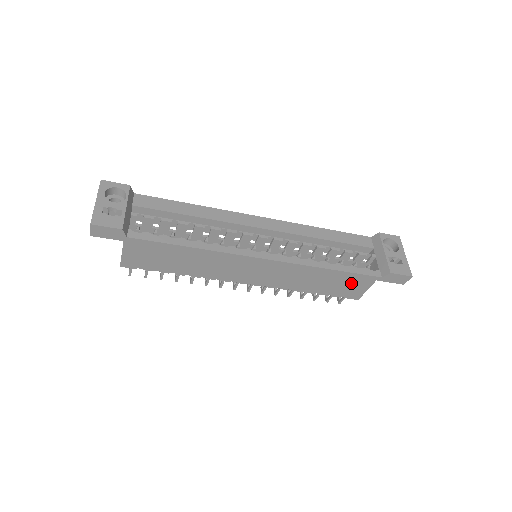
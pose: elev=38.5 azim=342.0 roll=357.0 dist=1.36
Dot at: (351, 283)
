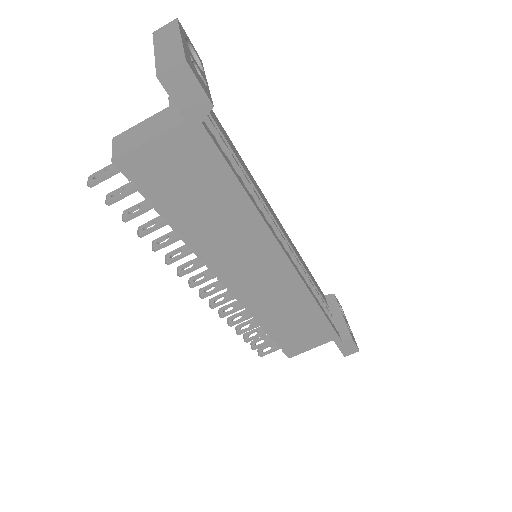
Dot at: (308, 336)
